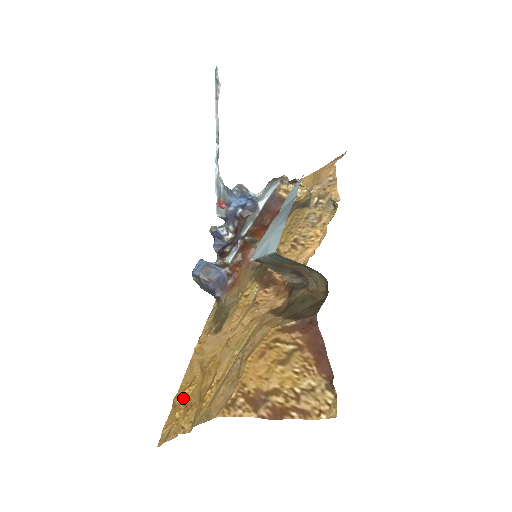
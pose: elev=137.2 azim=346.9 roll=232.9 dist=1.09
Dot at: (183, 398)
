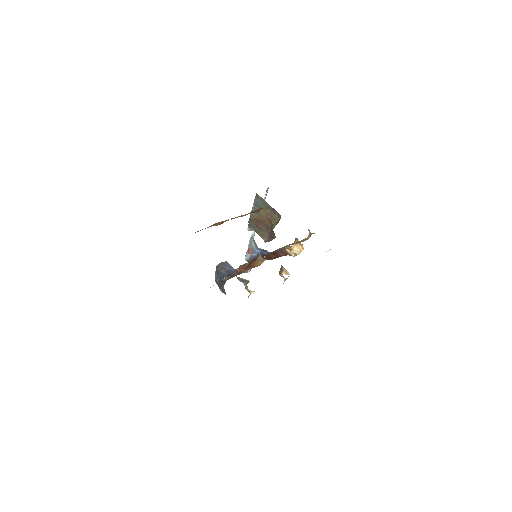
Dot at: occluded
